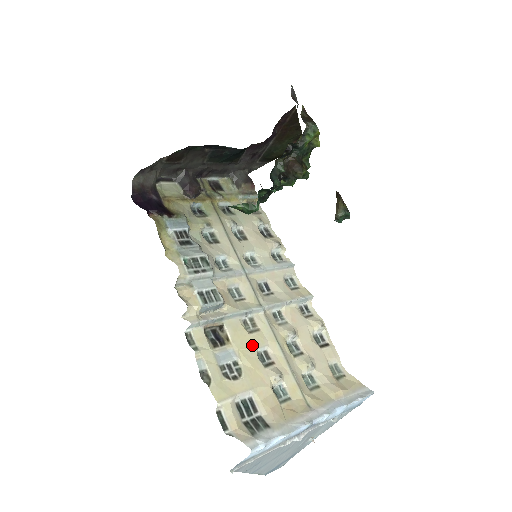
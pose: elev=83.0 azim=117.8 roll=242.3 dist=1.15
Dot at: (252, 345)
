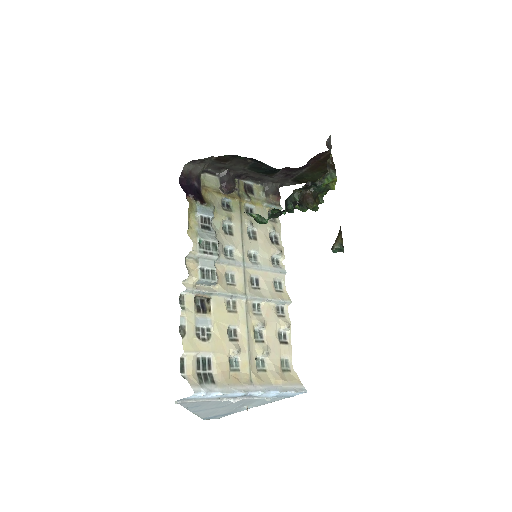
Dot at: (226, 321)
